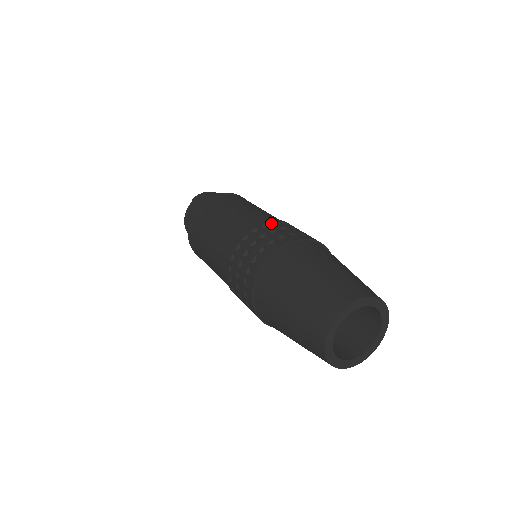
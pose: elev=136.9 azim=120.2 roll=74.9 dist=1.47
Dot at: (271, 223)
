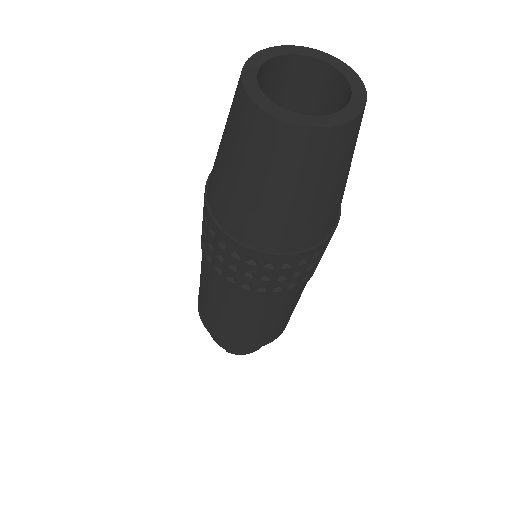
Dot at: occluded
